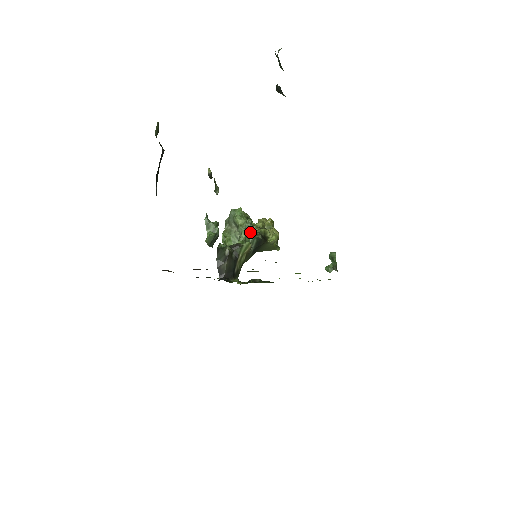
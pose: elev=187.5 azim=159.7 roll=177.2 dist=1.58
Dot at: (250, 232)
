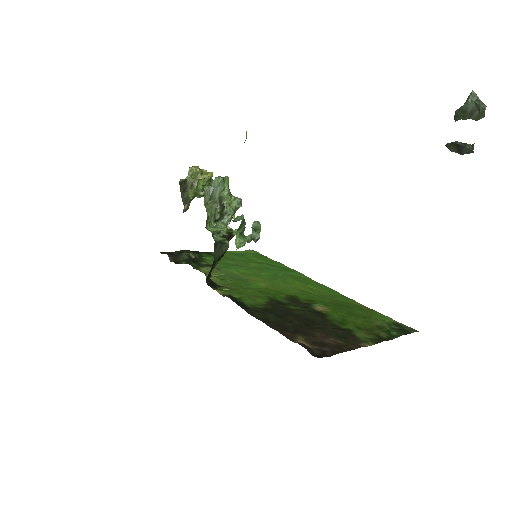
Dot at: occluded
